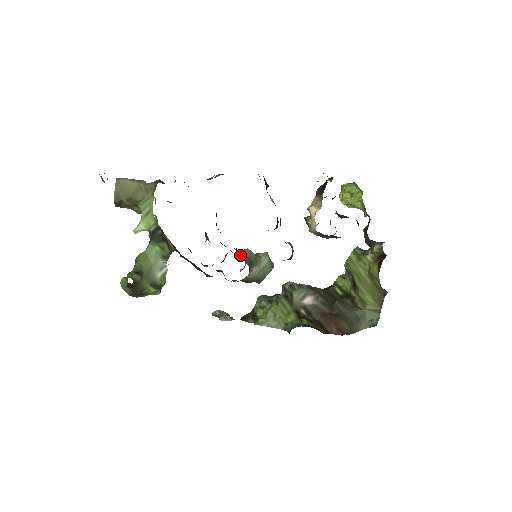
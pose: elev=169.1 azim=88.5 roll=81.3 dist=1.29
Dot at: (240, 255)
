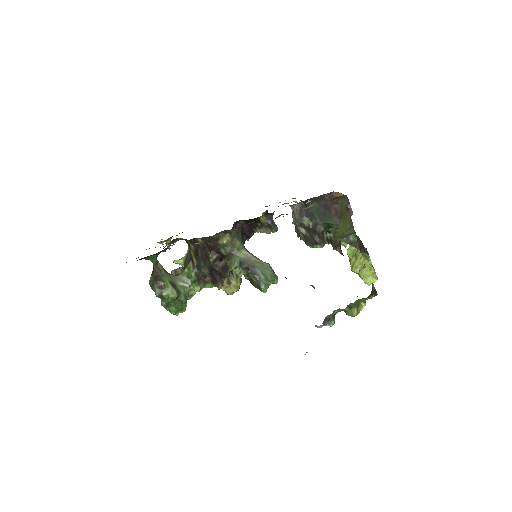
Dot at: occluded
